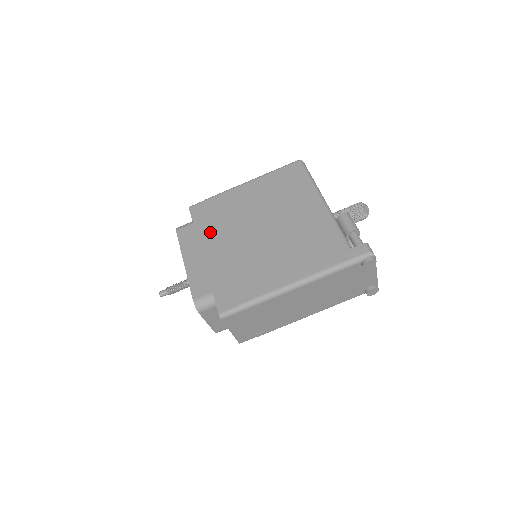
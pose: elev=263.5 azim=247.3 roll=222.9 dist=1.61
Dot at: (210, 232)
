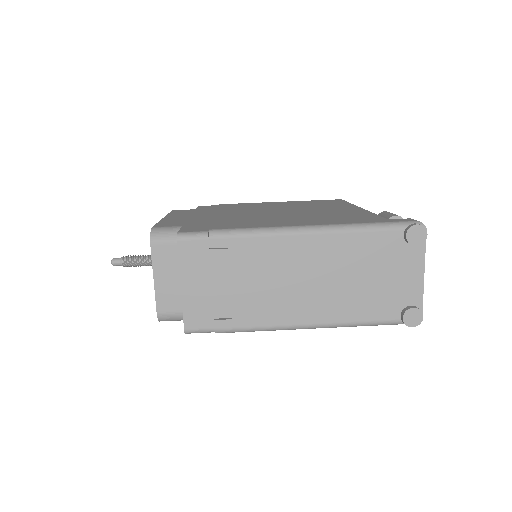
Dot at: (212, 211)
